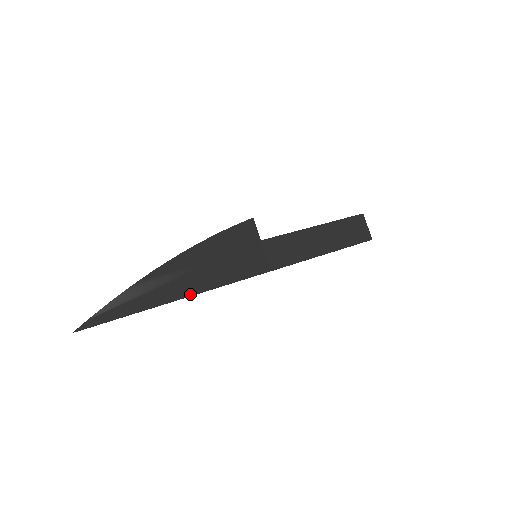
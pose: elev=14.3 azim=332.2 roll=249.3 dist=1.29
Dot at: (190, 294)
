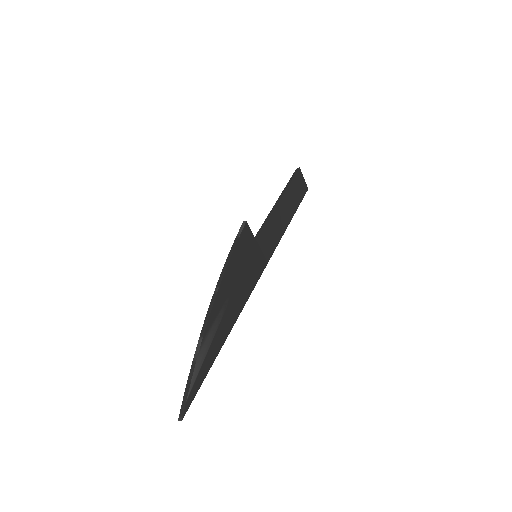
Dot at: (233, 324)
